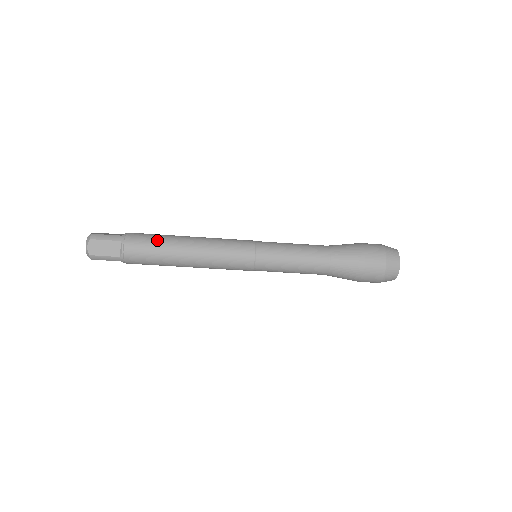
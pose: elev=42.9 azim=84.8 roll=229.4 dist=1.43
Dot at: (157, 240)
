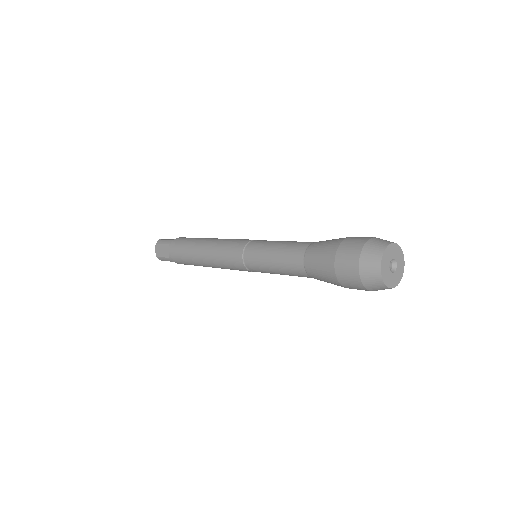
Dot at: (188, 263)
